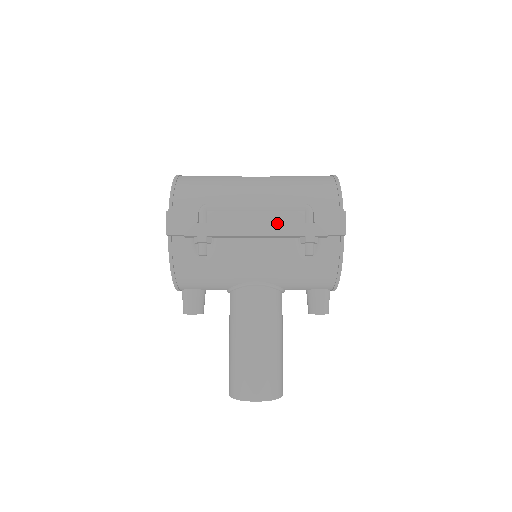
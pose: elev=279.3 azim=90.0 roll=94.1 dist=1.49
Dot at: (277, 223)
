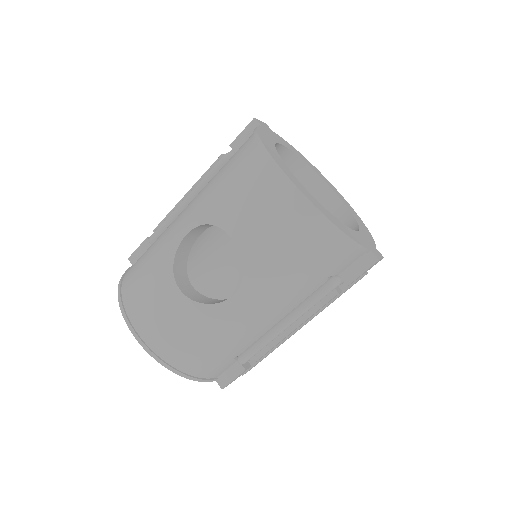
Dot at: occluded
